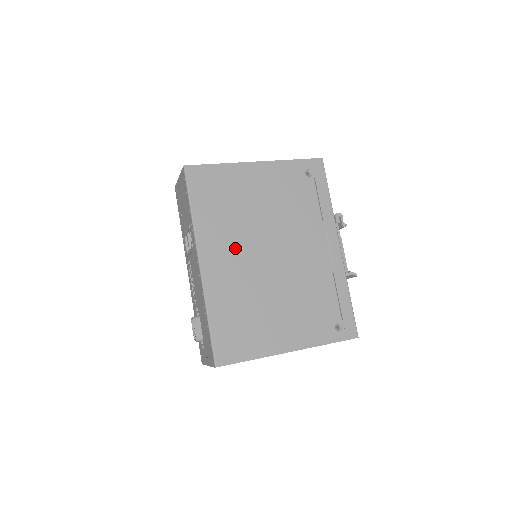
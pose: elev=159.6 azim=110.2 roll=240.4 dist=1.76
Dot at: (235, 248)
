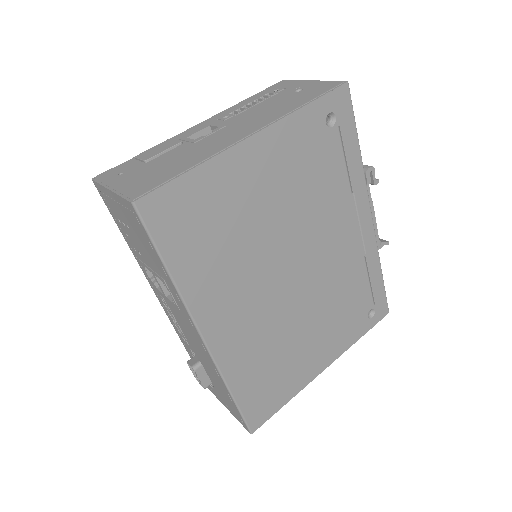
Dot at: (246, 293)
